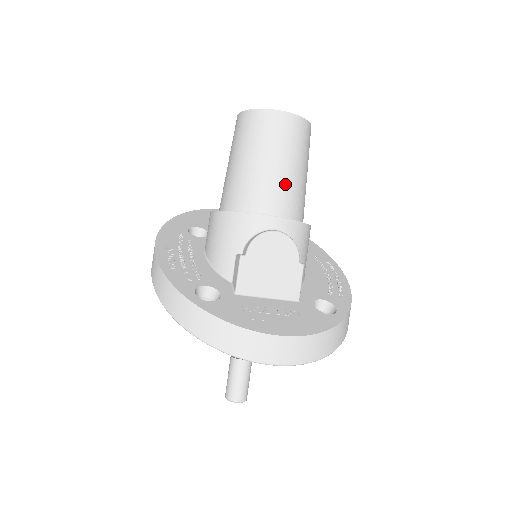
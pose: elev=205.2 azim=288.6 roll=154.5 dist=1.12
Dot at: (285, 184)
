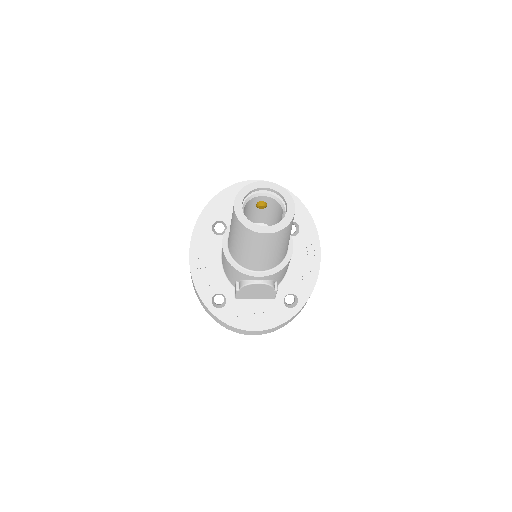
Dot at: (266, 260)
